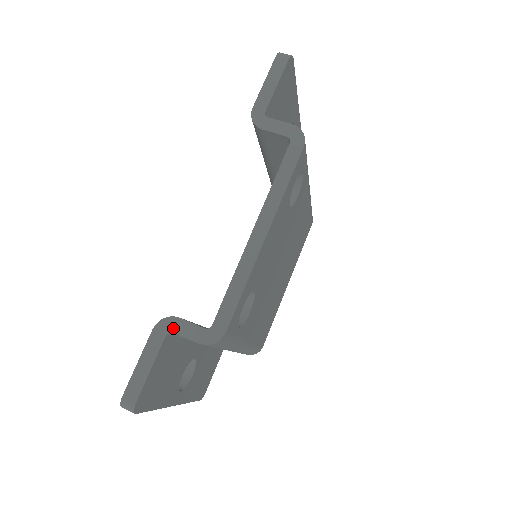
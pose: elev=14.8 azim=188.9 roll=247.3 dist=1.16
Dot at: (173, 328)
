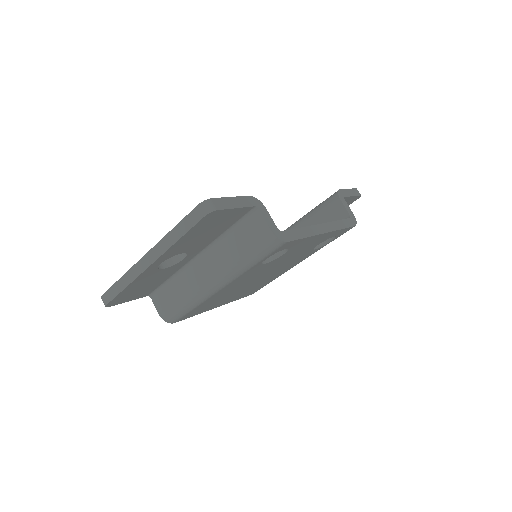
Dot at: (261, 208)
